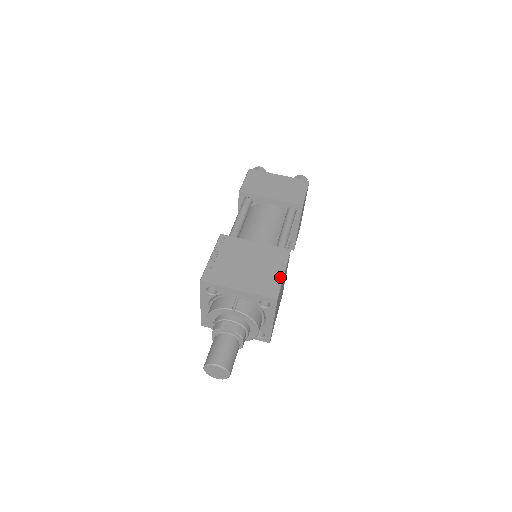
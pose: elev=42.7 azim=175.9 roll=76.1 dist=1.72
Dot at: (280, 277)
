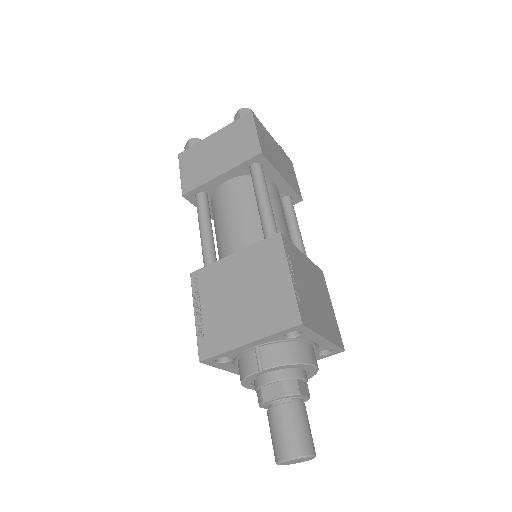
Dot at: (287, 285)
